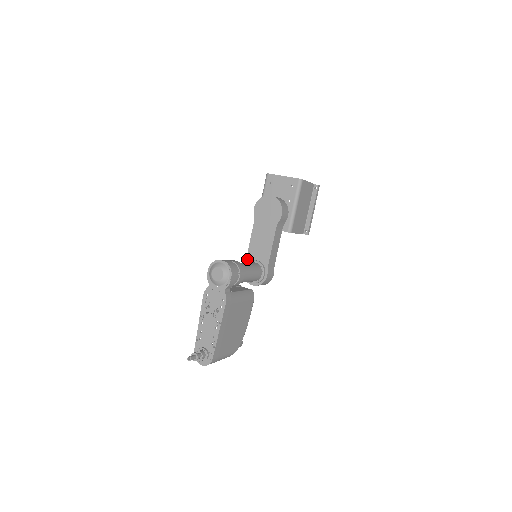
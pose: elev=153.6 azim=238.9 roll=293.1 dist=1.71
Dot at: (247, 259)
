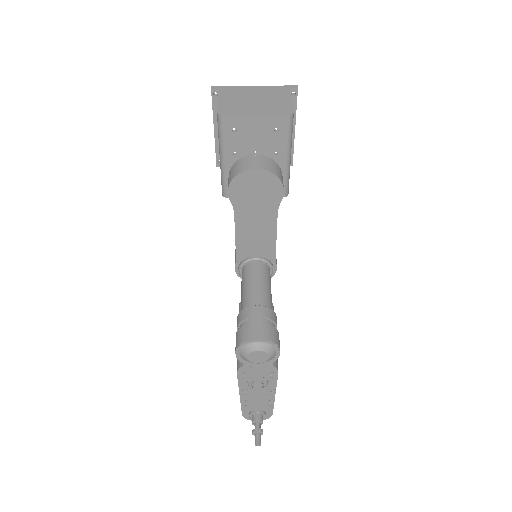
Dot at: (237, 258)
